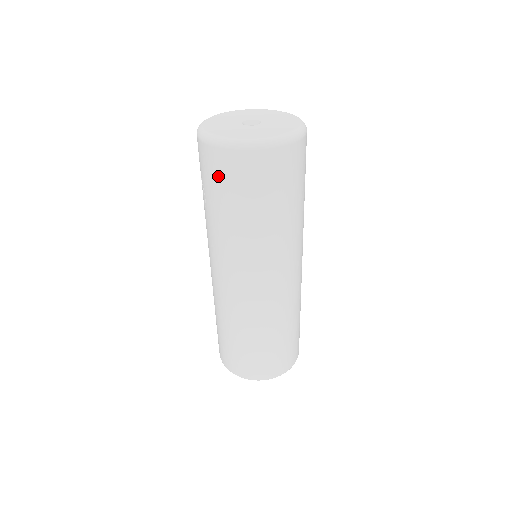
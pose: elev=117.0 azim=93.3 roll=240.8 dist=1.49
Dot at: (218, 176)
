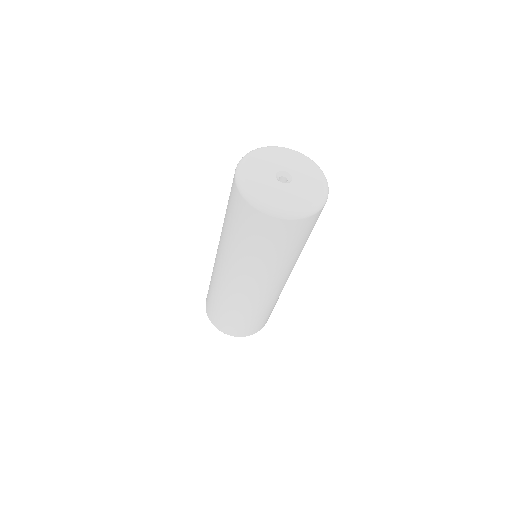
Dot at: (233, 204)
